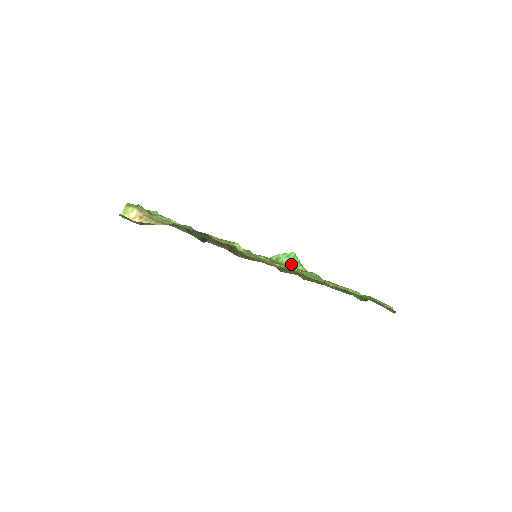
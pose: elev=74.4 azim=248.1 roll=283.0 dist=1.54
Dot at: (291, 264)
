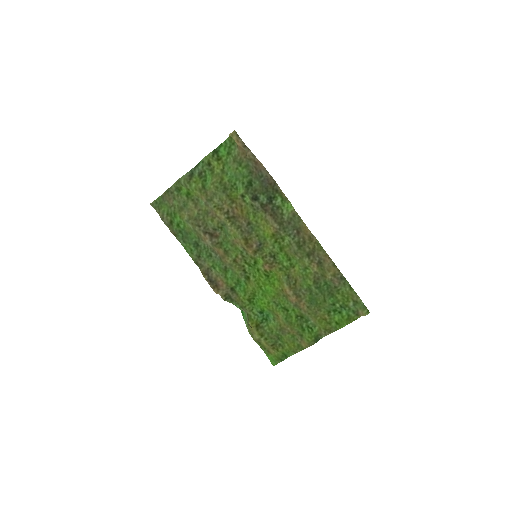
Dot at: (243, 310)
